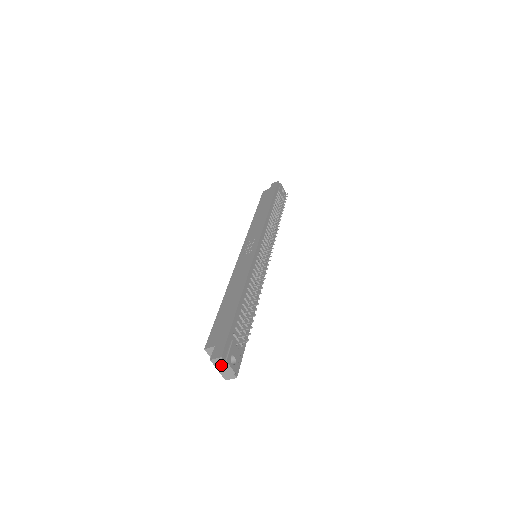
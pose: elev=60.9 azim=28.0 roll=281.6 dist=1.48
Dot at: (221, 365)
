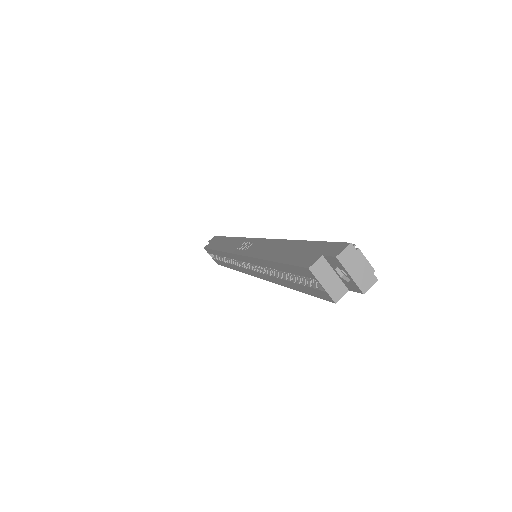
Dot at: (353, 261)
